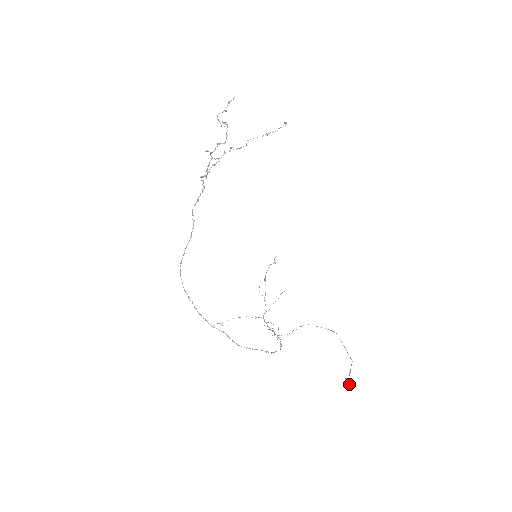
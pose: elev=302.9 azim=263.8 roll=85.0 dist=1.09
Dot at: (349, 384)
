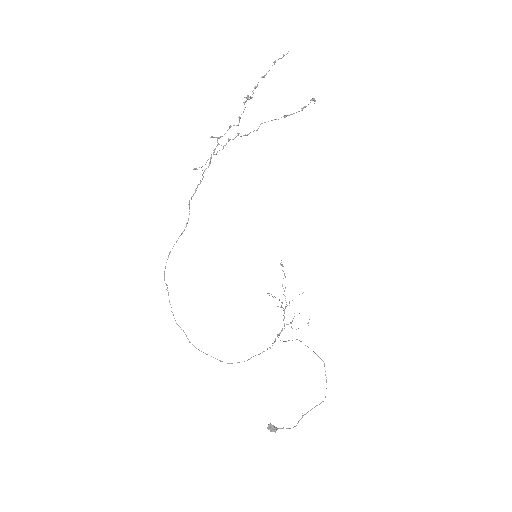
Dot at: (273, 431)
